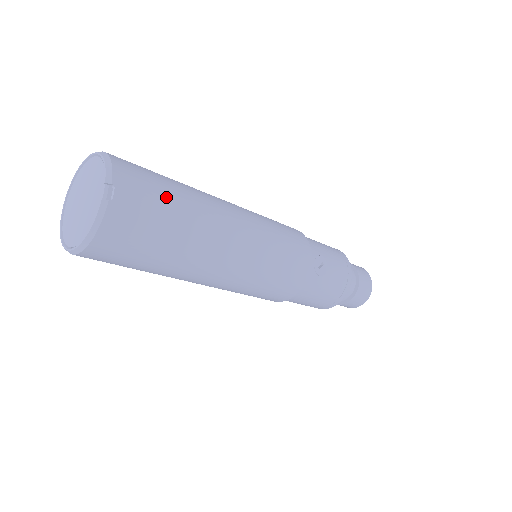
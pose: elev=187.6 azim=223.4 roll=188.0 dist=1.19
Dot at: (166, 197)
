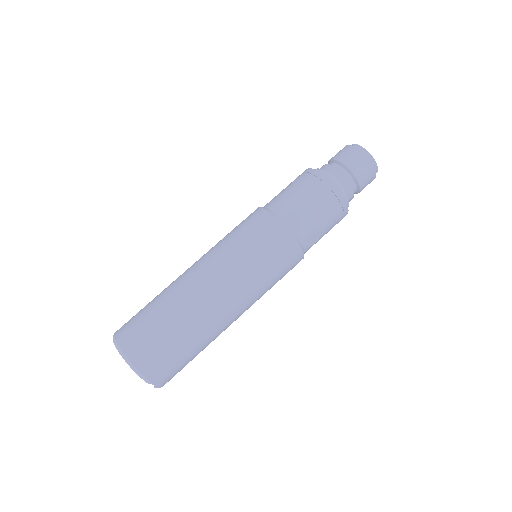
Dot at: (181, 352)
